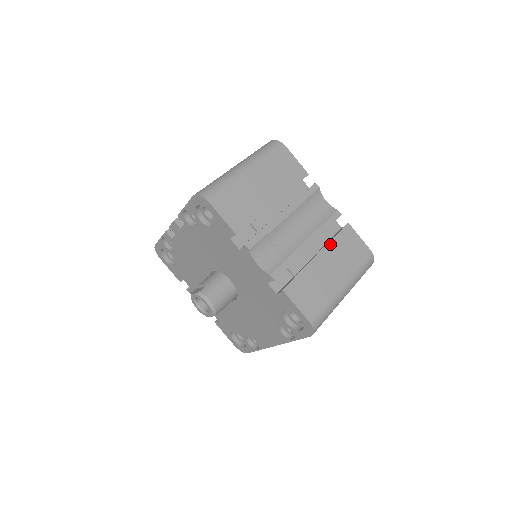
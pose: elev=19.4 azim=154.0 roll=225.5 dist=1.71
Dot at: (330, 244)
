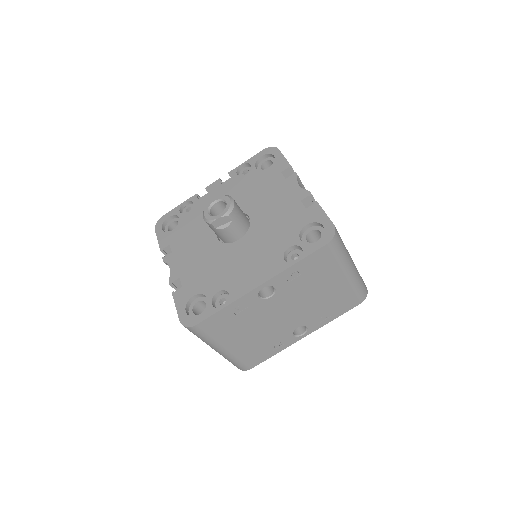
Dot at: occluded
